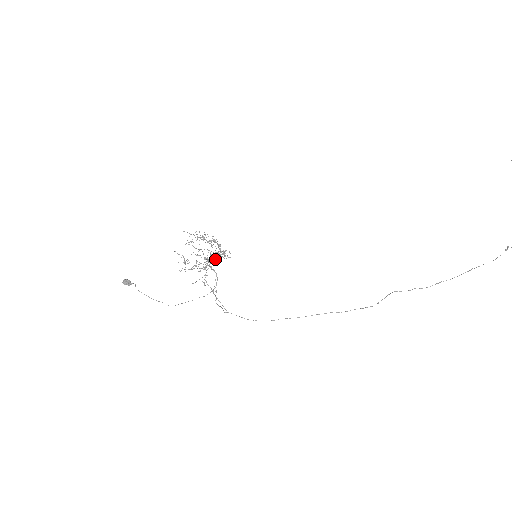
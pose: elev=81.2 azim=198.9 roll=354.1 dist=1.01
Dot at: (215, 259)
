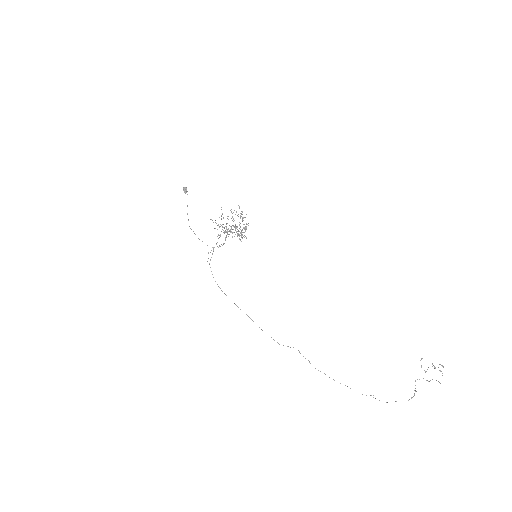
Dot at: occluded
